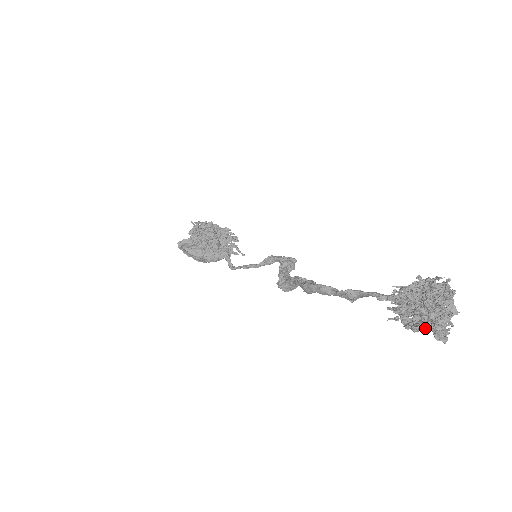
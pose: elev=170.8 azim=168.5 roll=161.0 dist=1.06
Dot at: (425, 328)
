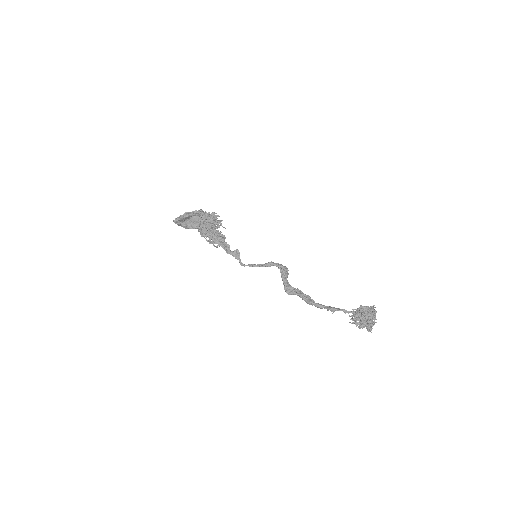
Dot at: occluded
